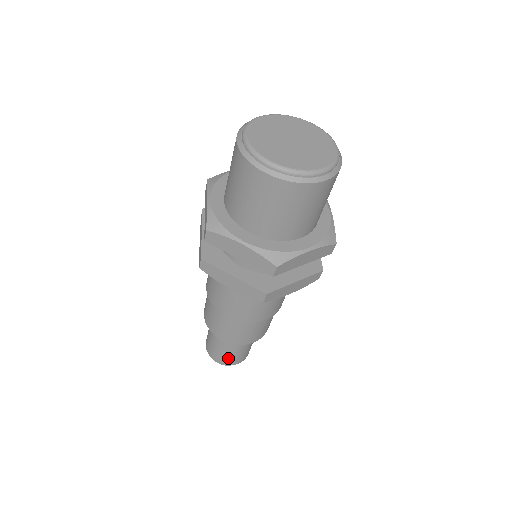
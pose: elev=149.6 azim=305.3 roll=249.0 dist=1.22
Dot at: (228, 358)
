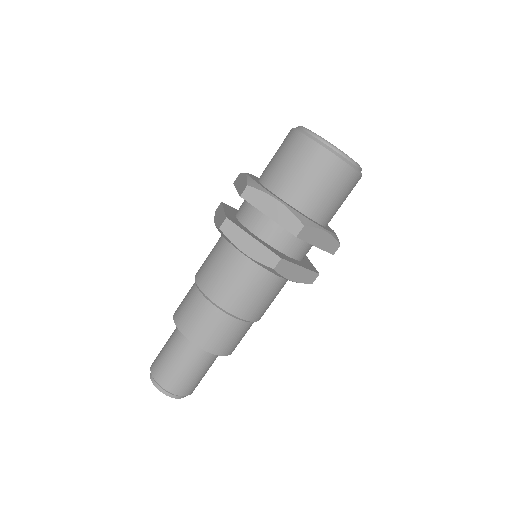
Dot at: (178, 380)
